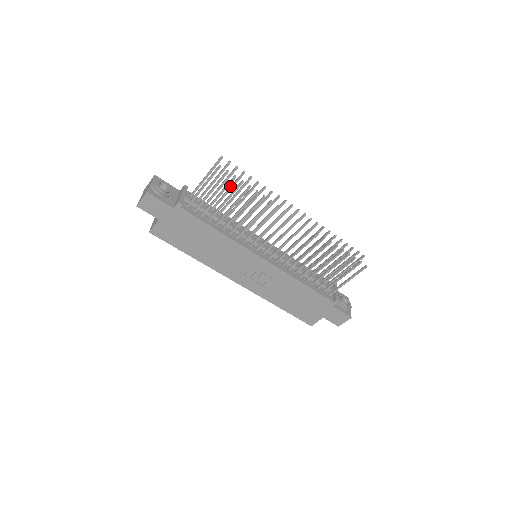
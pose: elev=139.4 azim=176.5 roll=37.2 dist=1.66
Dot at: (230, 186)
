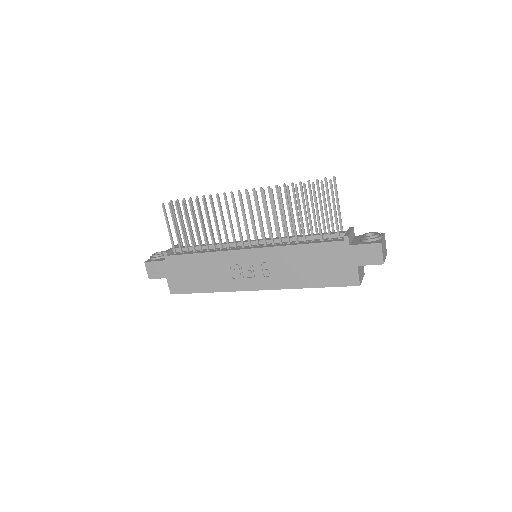
Dot at: occluded
